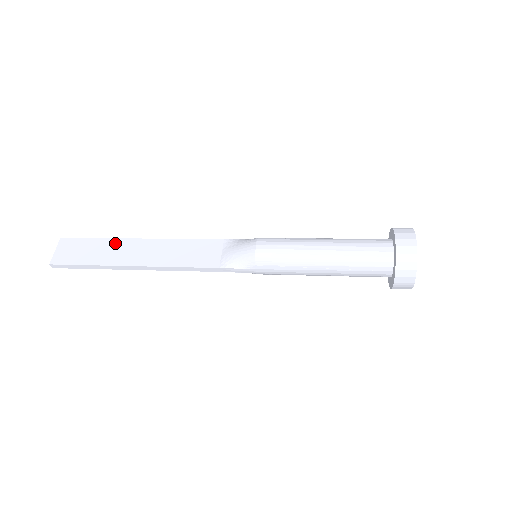
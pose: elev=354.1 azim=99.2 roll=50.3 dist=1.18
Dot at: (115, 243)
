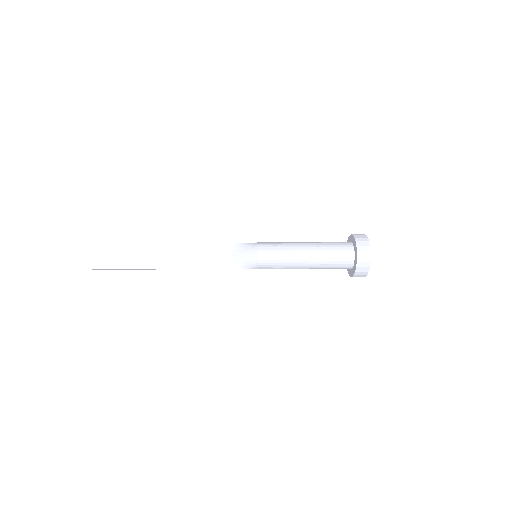
Dot at: (142, 248)
